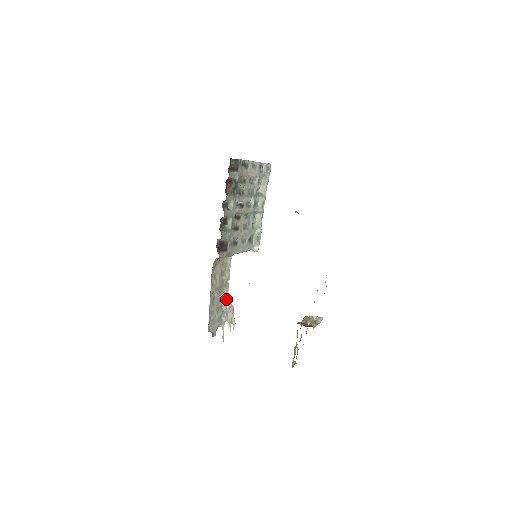
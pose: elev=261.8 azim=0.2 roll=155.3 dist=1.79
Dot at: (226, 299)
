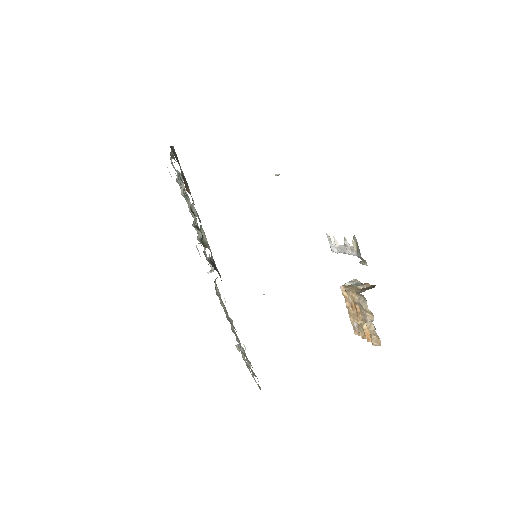
Dot at: occluded
